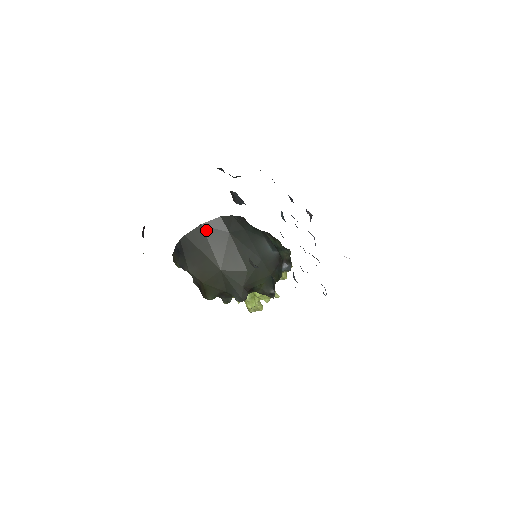
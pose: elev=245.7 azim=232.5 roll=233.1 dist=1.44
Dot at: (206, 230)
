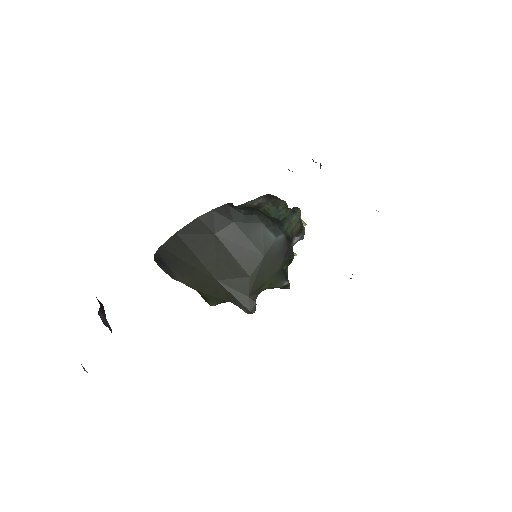
Dot at: (184, 238)
